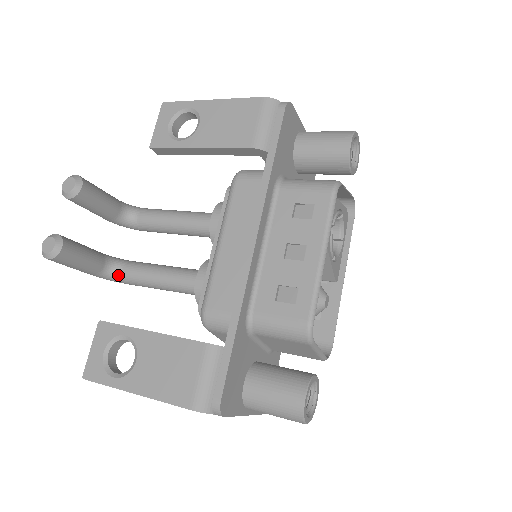
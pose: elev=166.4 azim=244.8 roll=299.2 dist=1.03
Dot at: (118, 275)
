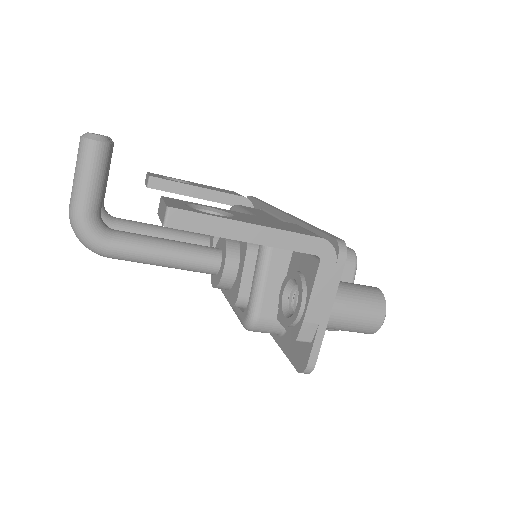
Dot at: (108, 231)
